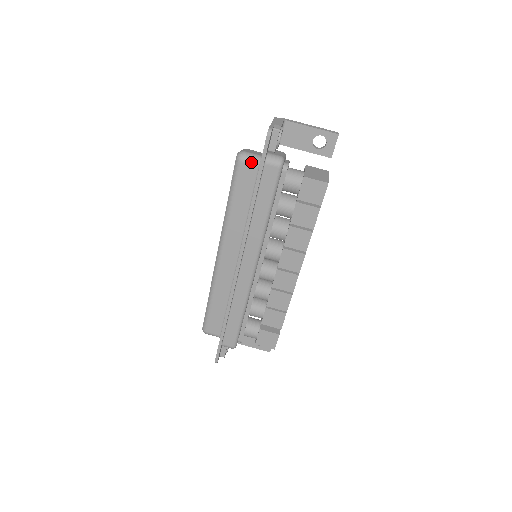
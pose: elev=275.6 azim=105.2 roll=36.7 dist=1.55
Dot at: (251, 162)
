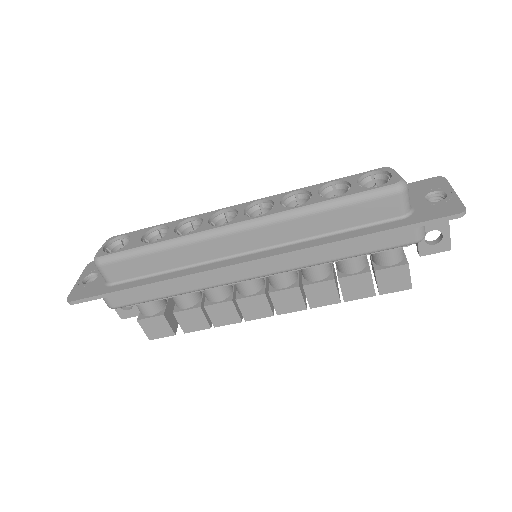
Dot at: (403, 205)
